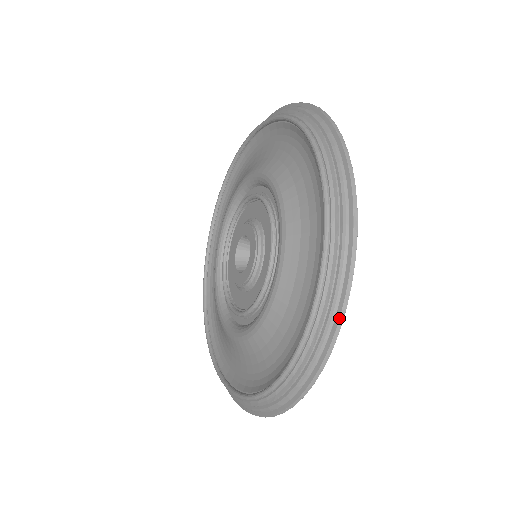
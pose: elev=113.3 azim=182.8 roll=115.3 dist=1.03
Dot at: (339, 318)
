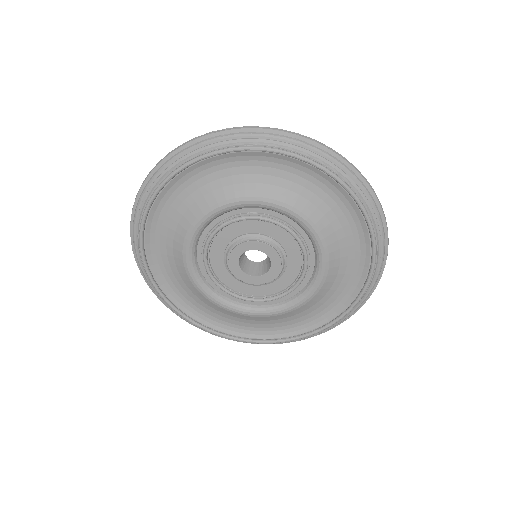
Dot at: occluded
